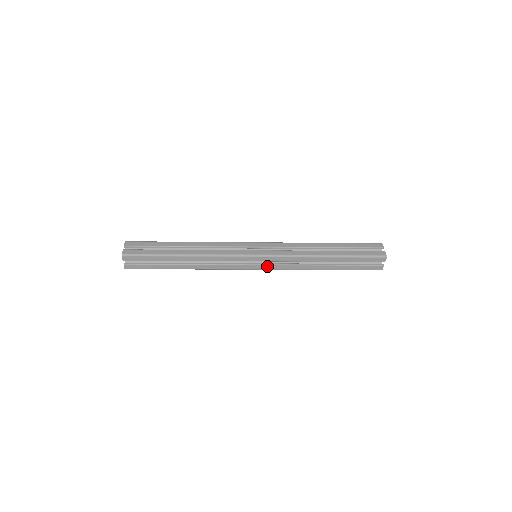
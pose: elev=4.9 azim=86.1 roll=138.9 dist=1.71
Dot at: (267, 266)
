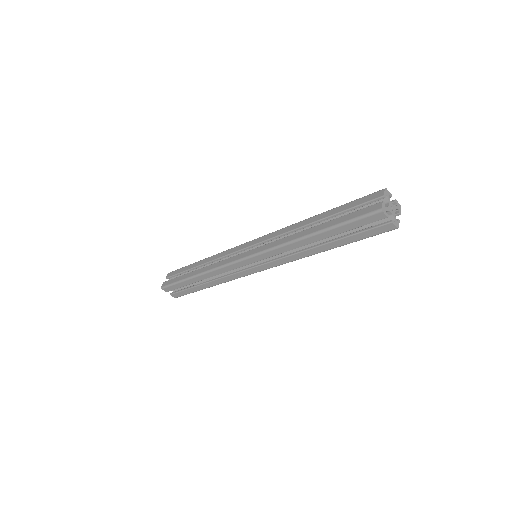
Dot at: (265, 265)
